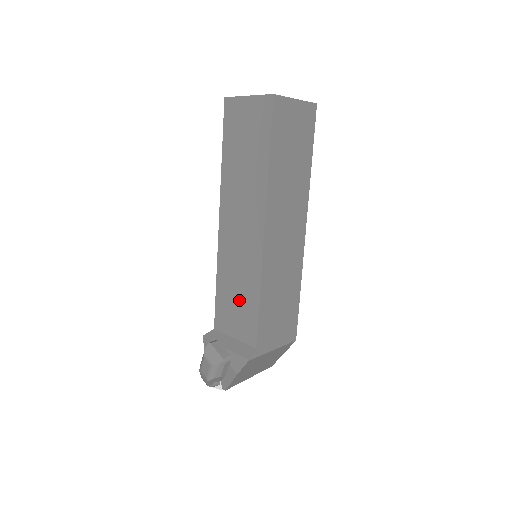
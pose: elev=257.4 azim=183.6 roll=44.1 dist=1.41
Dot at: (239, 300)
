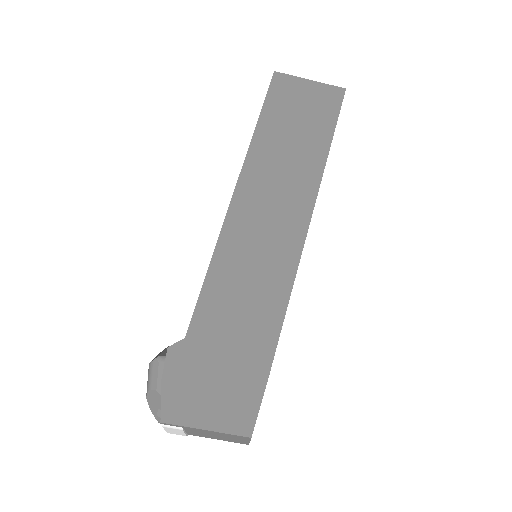
Dot at: occluded
